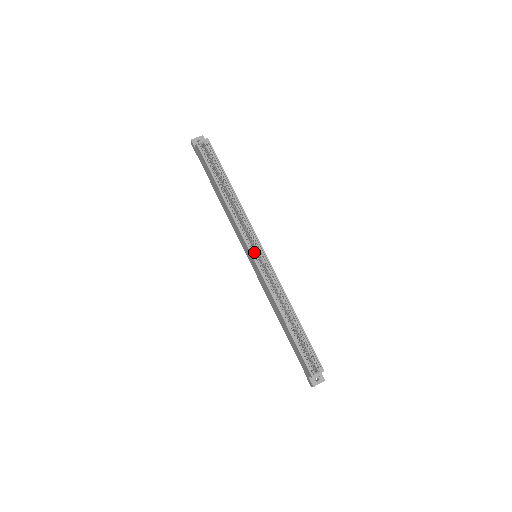
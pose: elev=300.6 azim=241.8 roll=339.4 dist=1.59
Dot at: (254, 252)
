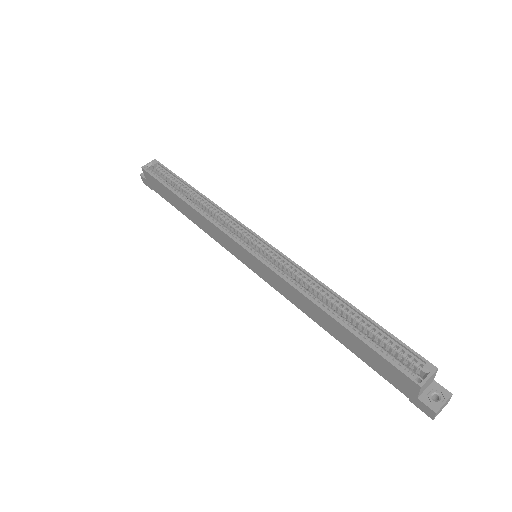
Dot at: (248, 245)
